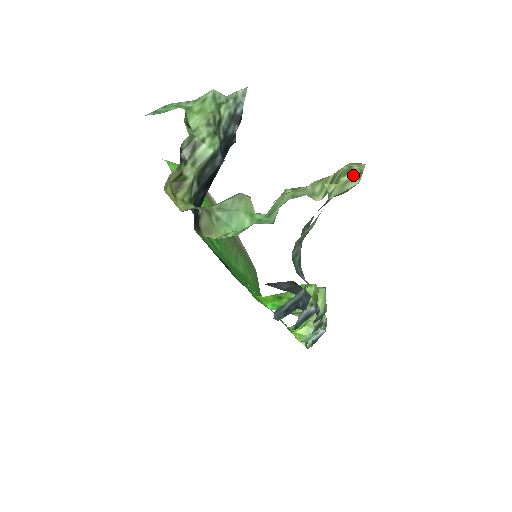
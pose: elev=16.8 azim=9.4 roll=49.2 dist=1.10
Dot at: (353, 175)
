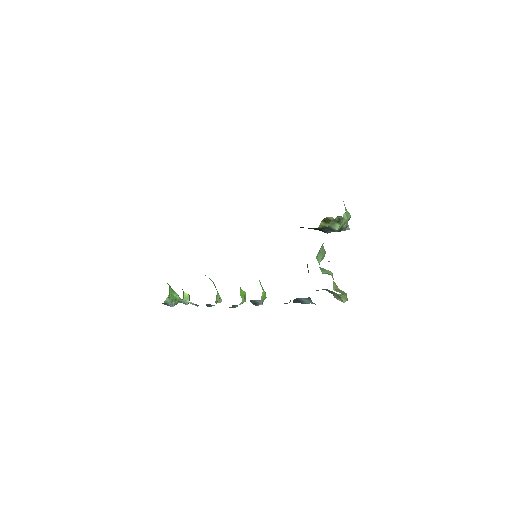
Dot at: (347, 299)
